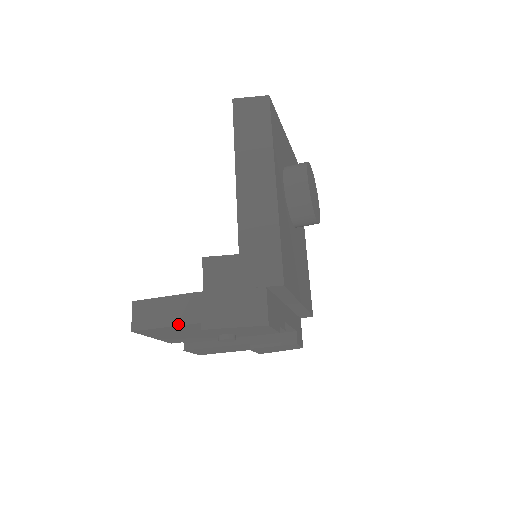
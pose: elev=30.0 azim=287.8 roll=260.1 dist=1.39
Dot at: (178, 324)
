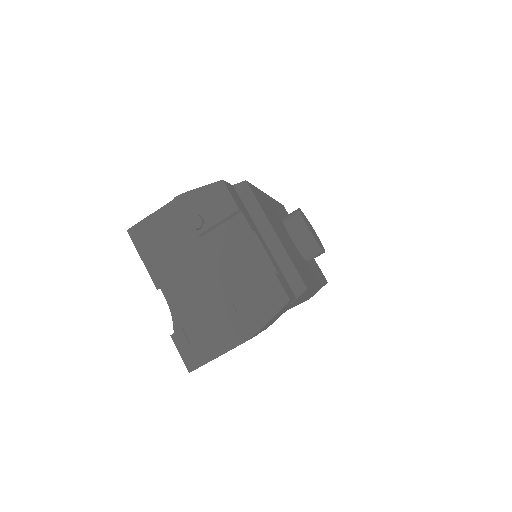
Dot at: (160, 208)
